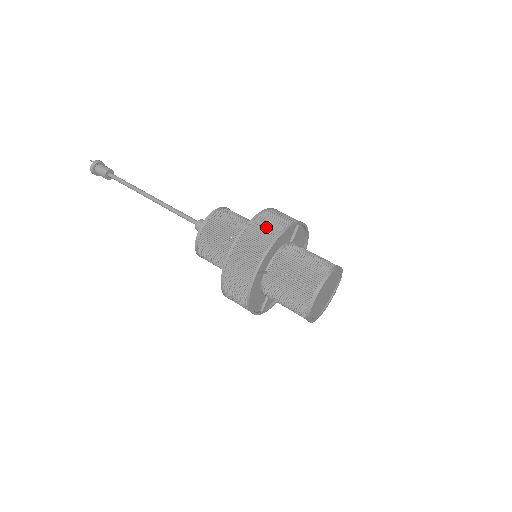
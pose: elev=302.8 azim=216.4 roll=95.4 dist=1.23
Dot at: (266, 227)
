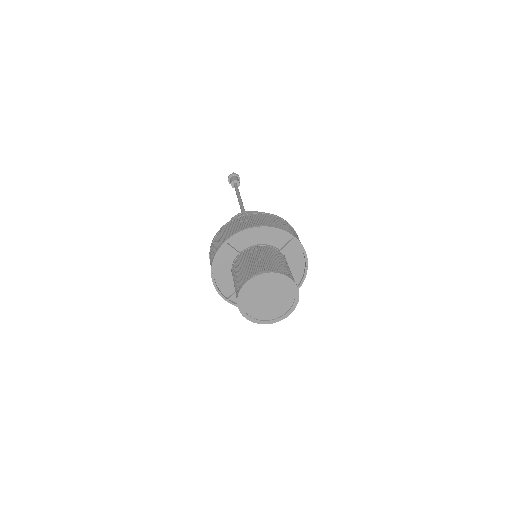
Dot at: (262, 219)
